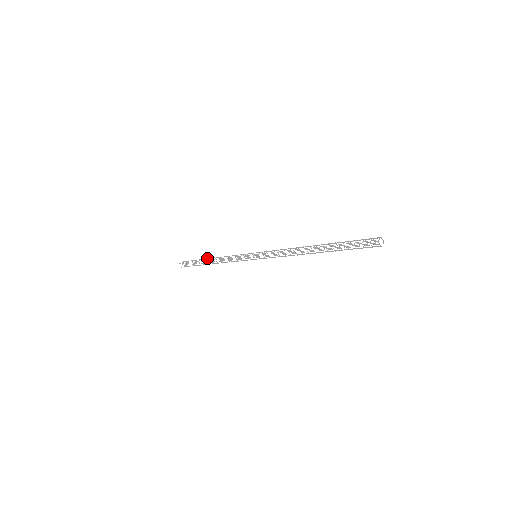
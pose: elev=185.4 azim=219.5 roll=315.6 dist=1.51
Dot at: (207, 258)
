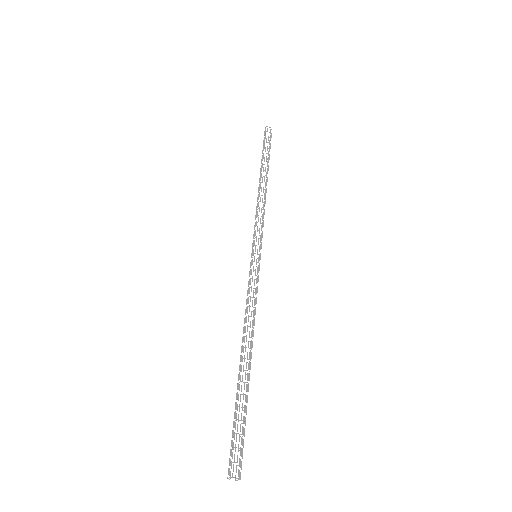
Dot at: occluded
